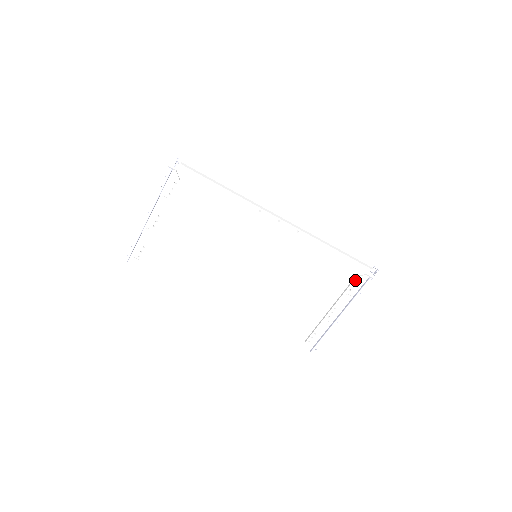
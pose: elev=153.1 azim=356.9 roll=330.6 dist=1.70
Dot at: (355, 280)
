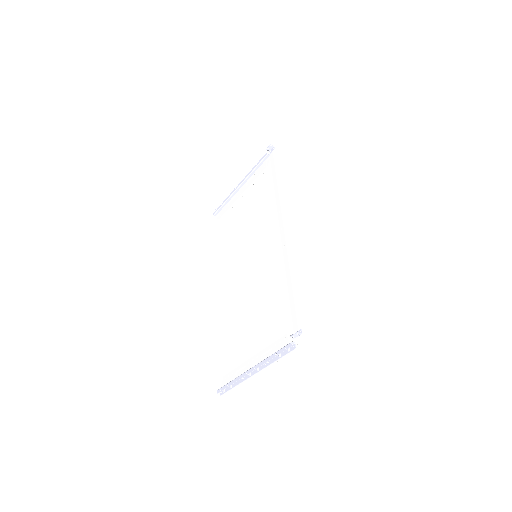
Dot at: (285, 336)
